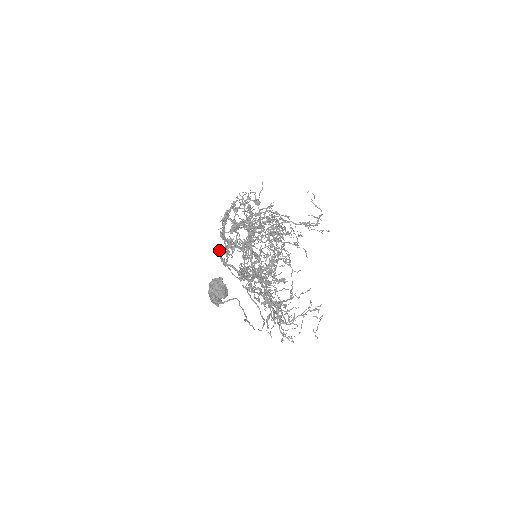
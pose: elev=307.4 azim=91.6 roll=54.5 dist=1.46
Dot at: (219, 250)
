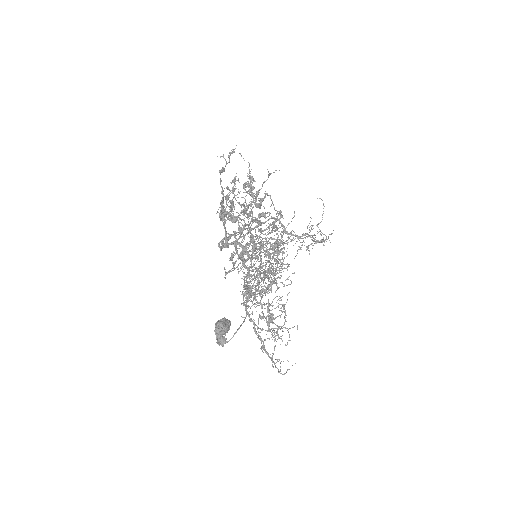
Dot at: occluded
